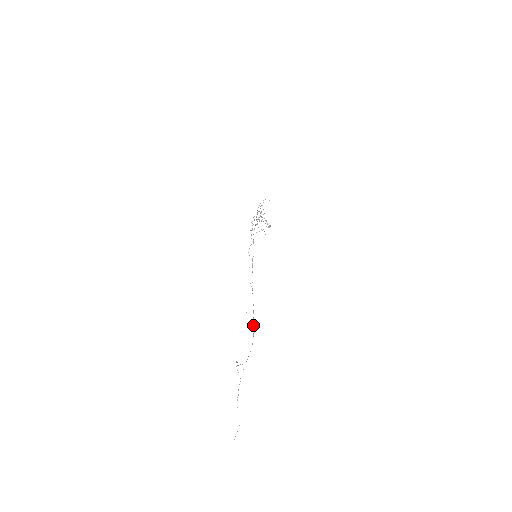
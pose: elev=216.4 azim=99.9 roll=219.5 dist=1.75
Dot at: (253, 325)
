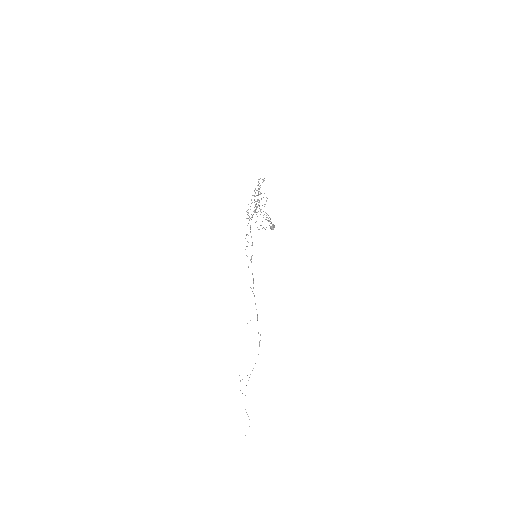
Dot at: (258, 333)
